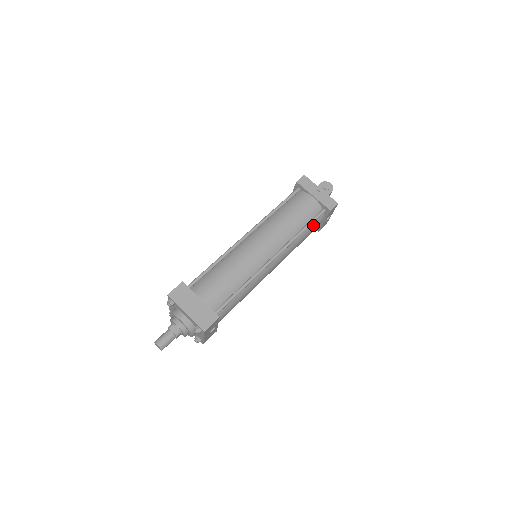
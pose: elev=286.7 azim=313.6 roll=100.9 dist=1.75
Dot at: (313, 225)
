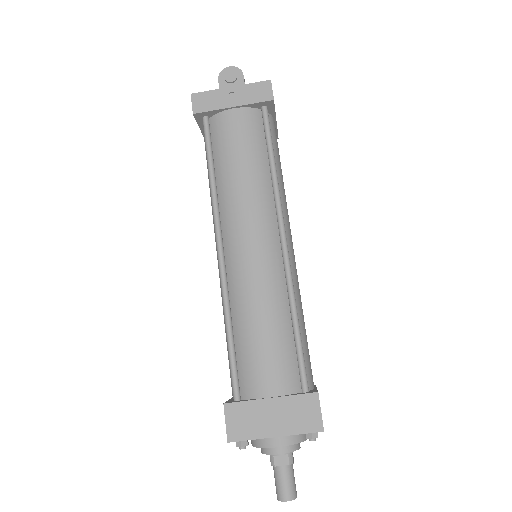
Dot at: (272, 141)
